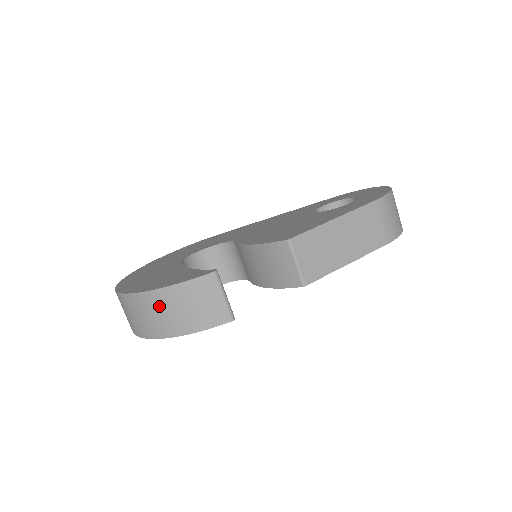
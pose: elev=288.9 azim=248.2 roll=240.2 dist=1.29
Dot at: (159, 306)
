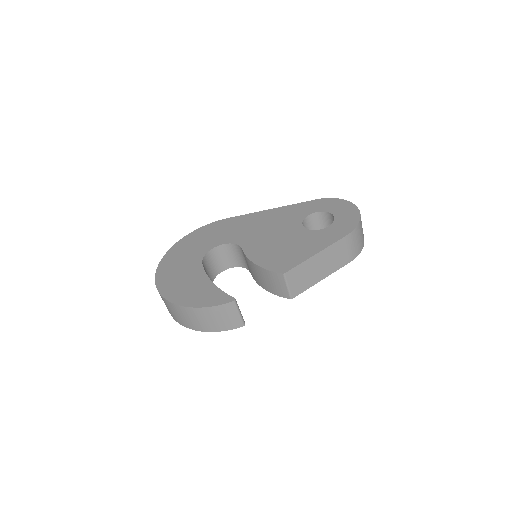
Dot at: (195, 316)
